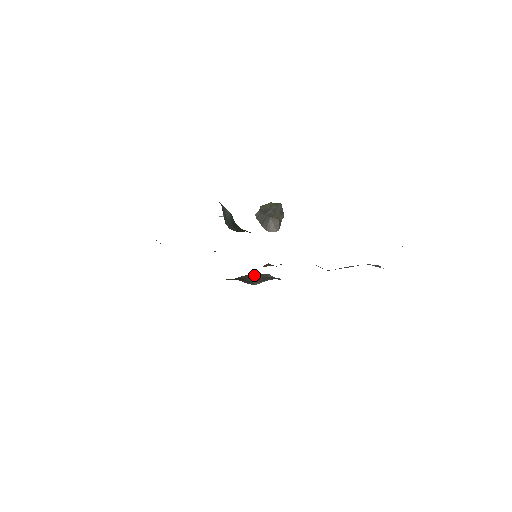
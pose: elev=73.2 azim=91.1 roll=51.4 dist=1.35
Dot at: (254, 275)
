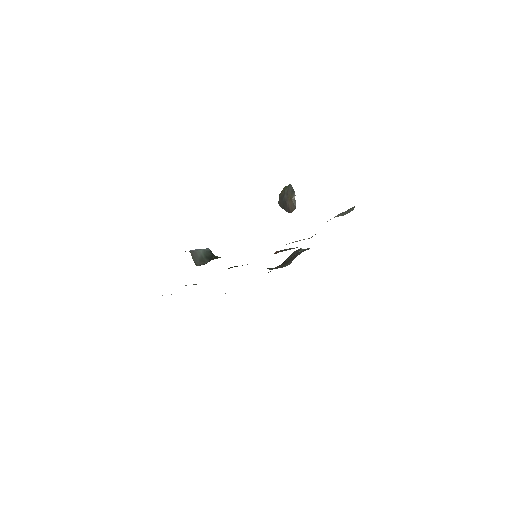
Dot at: (292, 255)
